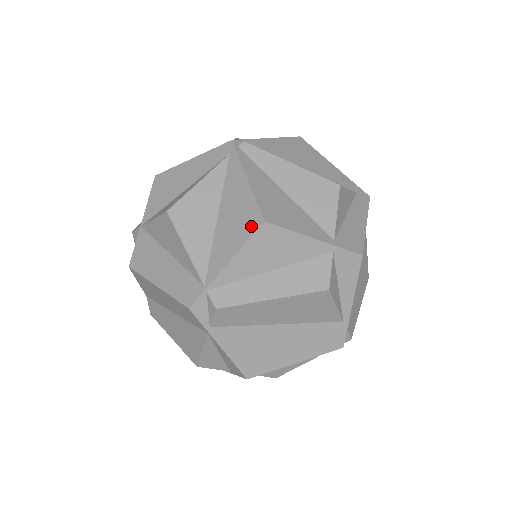
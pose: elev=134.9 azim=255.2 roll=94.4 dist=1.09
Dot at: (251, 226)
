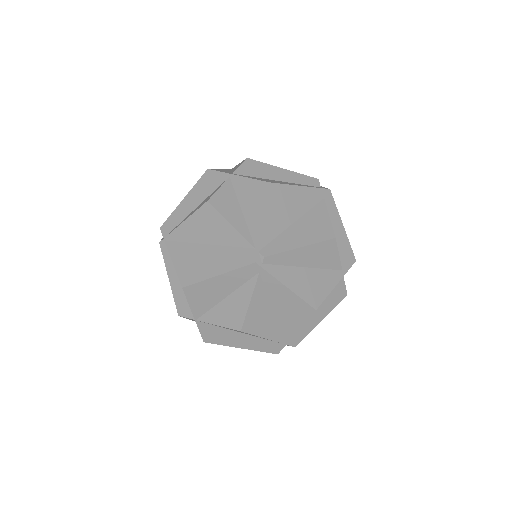
Dot at: (306, 314)
